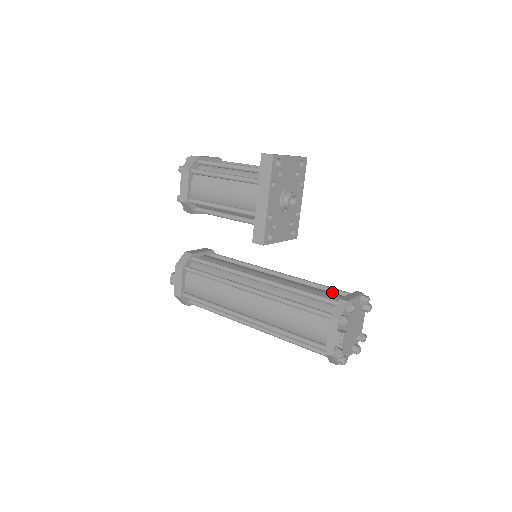
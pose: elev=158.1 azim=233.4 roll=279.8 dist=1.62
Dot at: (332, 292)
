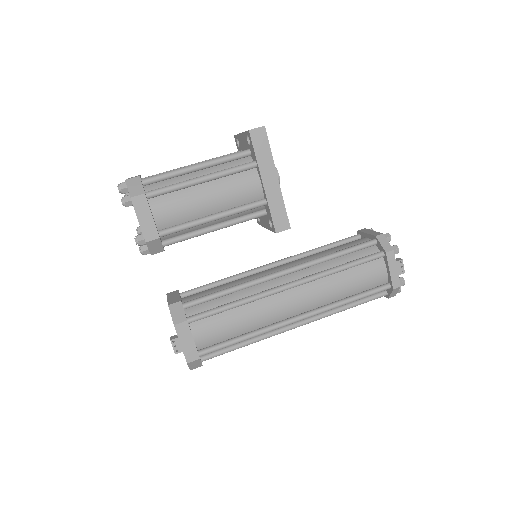
Dot at: (341, 244)
